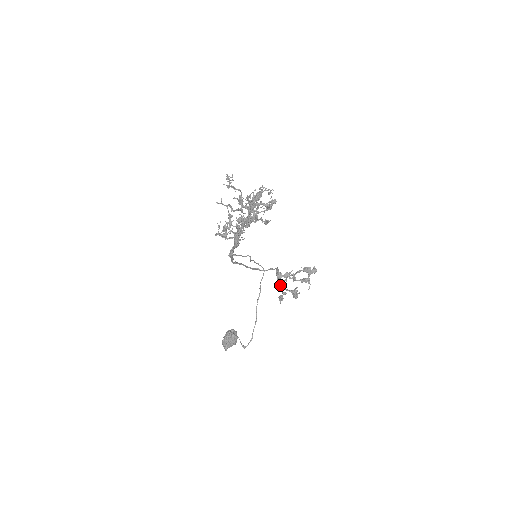
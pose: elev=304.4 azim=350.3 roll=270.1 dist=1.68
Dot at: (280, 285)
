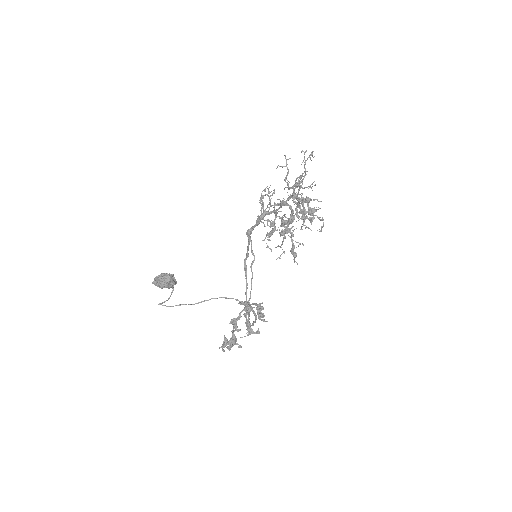
Dot at: occluded
